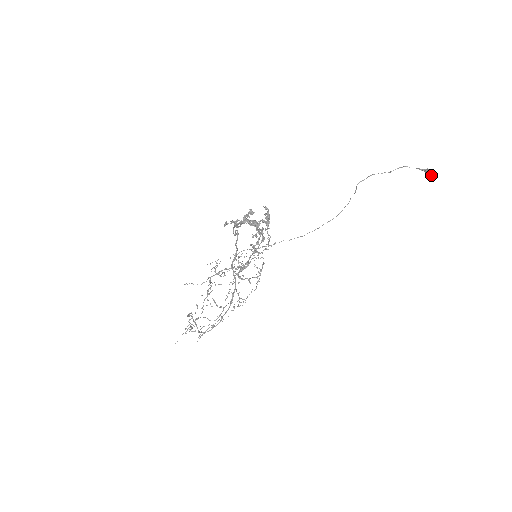
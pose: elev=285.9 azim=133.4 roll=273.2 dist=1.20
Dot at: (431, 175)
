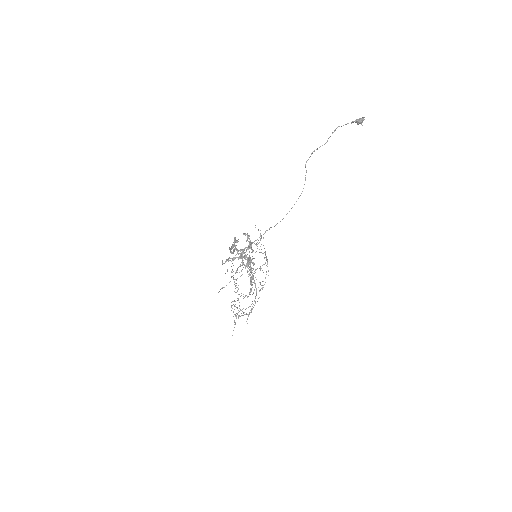
Dot at: (361, 124)
